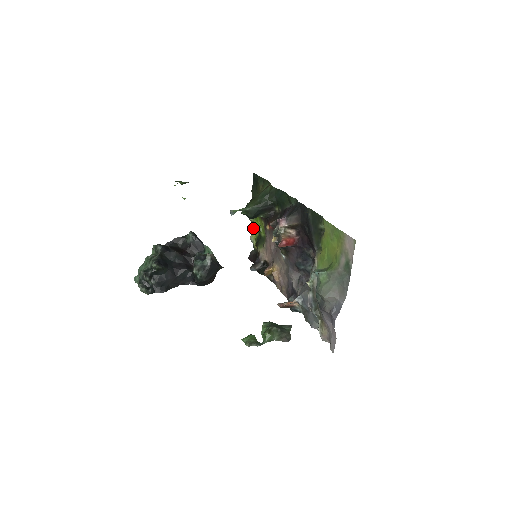
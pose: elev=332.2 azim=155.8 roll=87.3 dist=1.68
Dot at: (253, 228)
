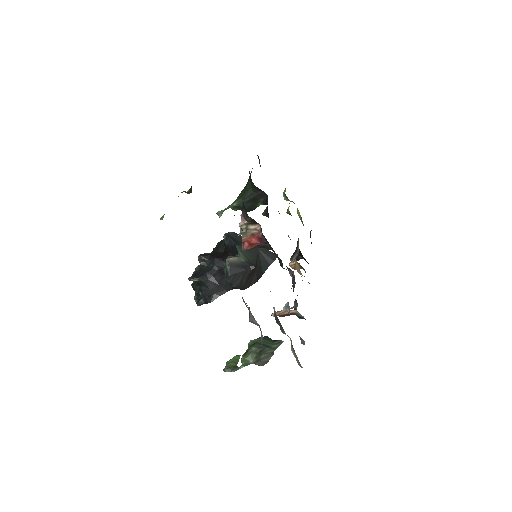
Dot at: occluded
